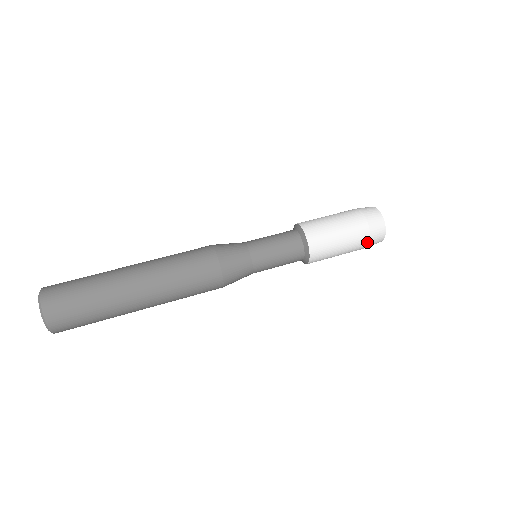
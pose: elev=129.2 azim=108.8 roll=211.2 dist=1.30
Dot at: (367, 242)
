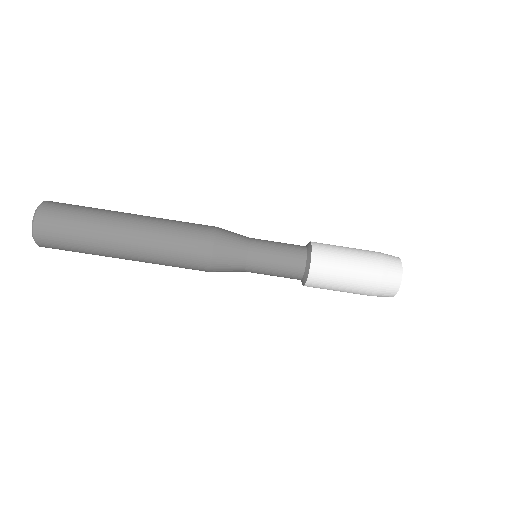
Dot at: occluded
